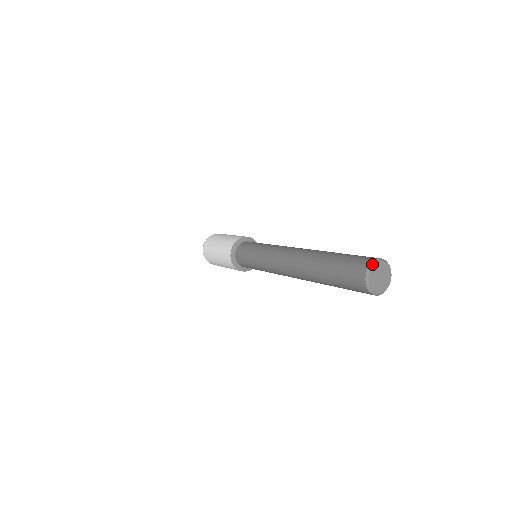
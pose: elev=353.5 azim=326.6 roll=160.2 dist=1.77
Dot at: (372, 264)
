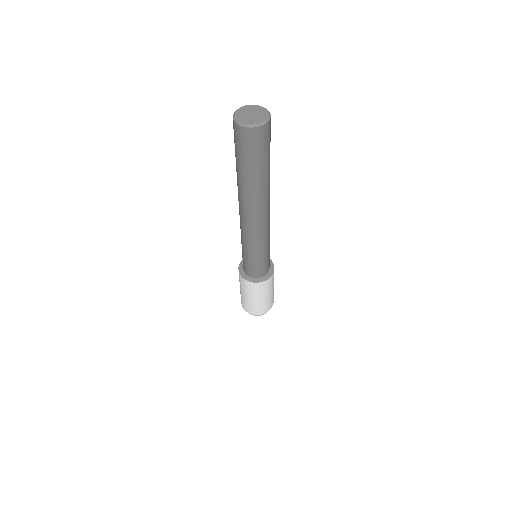
Dot at: (251, 105)
